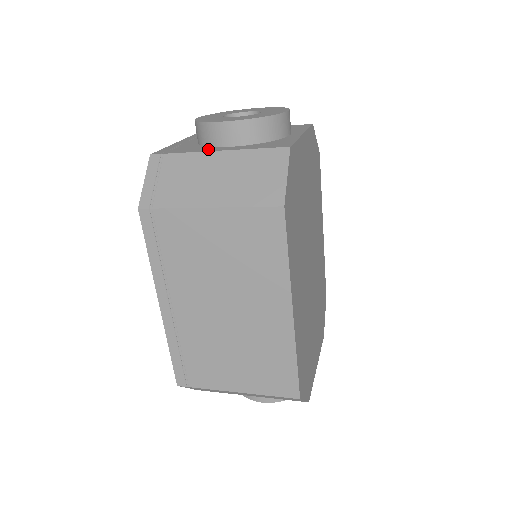
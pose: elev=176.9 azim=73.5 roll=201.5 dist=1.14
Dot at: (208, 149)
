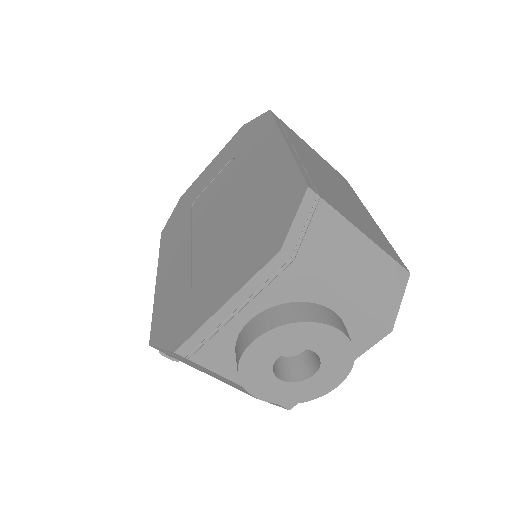
Dot at: occluded
